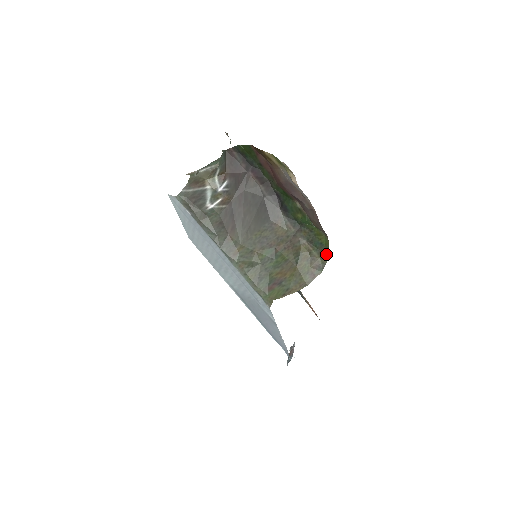
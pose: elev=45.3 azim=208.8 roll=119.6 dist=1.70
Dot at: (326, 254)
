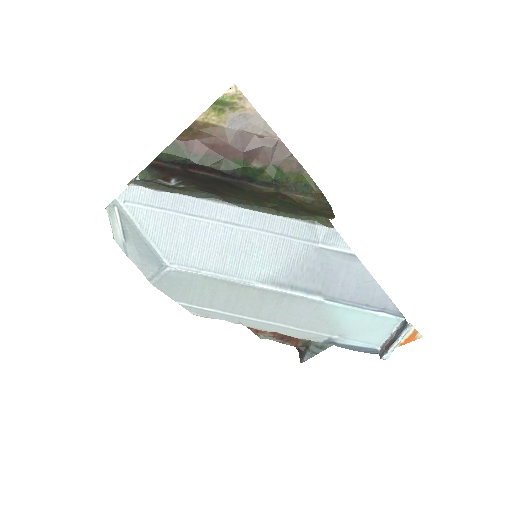
Dot at: (317, 192)
